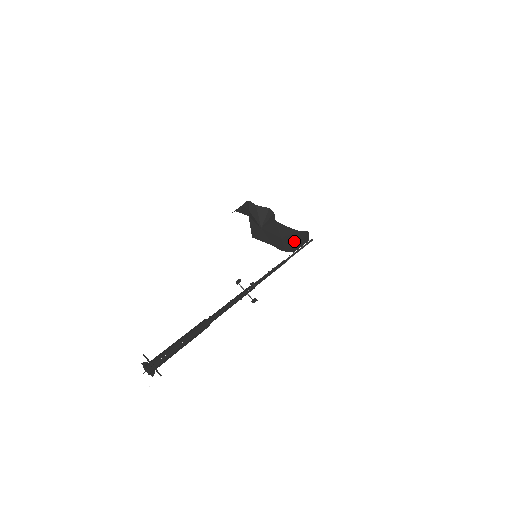
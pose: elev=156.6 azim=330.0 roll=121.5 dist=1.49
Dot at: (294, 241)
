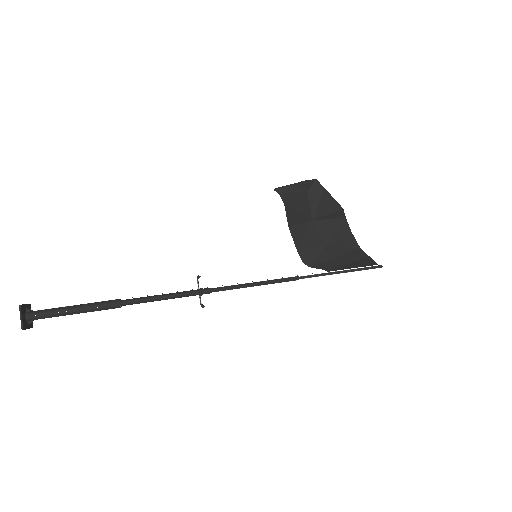
Dot at: (336, 259)
